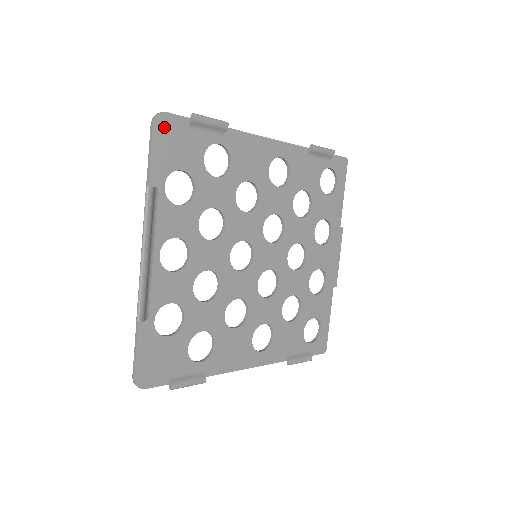
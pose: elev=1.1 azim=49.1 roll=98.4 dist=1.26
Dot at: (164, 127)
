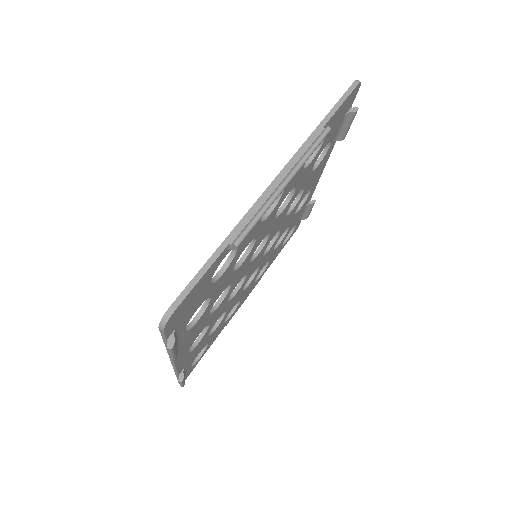
Dot at: (353, 95)
